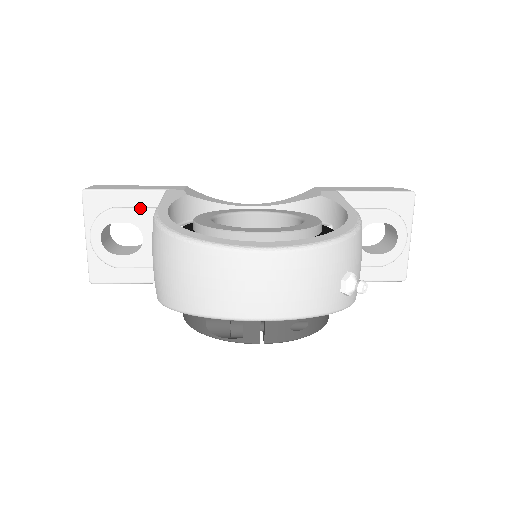
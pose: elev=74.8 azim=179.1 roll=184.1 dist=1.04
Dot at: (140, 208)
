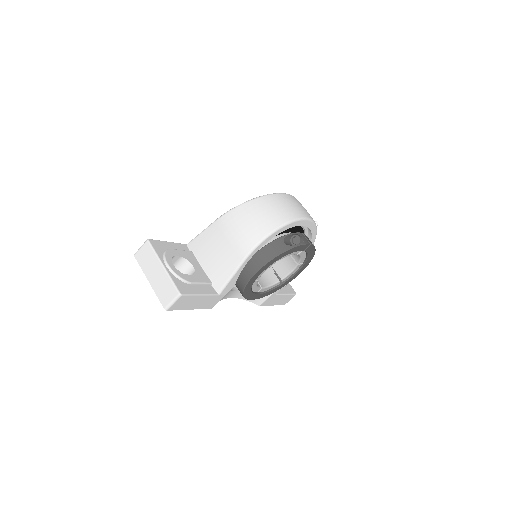
Dot at: (182, 250)
